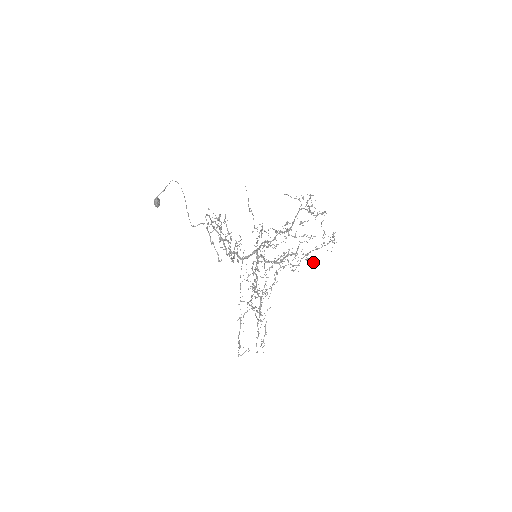
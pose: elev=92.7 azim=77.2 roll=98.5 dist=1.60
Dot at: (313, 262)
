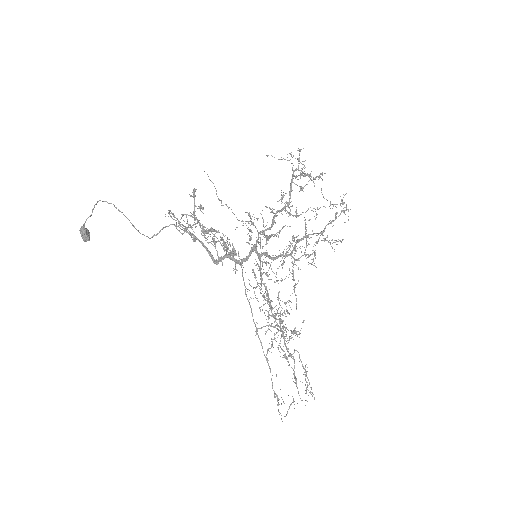
Dot at: (334, 240)
